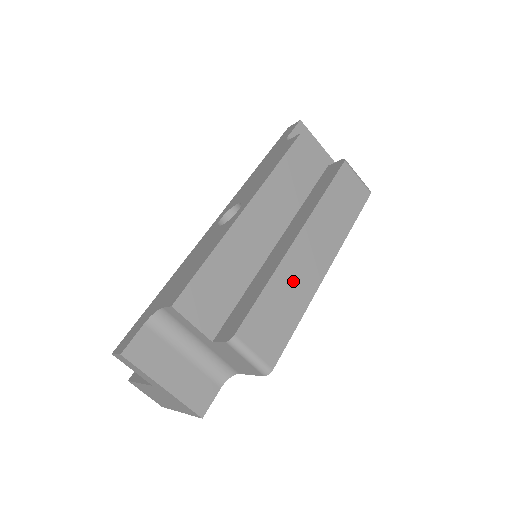
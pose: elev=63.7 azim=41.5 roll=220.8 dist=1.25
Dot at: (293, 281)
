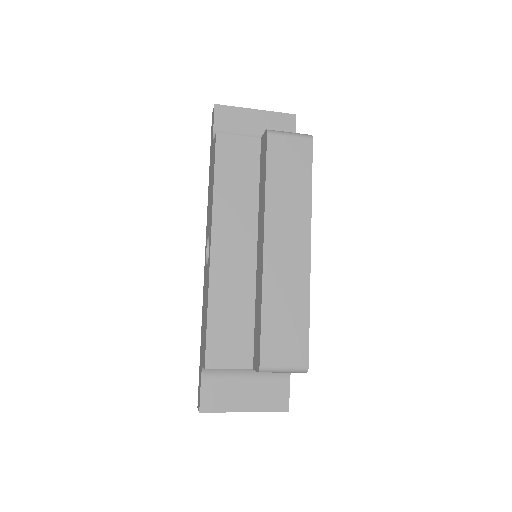
Dot at: (283, 285)
